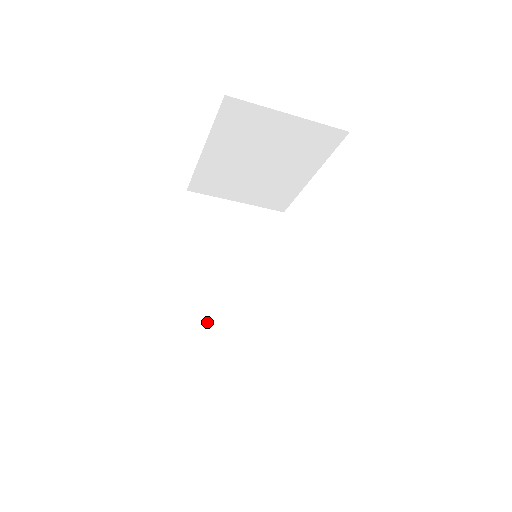
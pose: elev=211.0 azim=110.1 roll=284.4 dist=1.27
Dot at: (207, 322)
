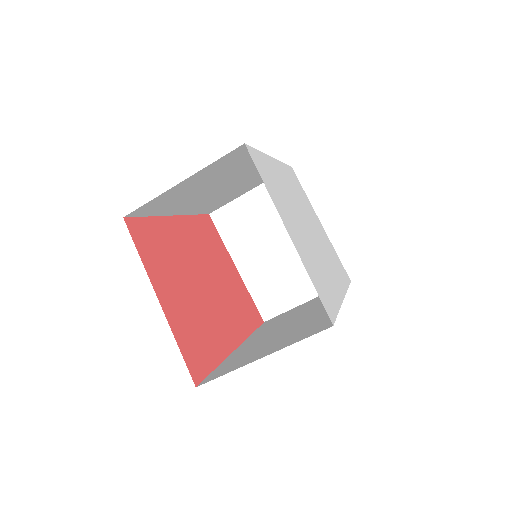
Dot at: (257, 345)
